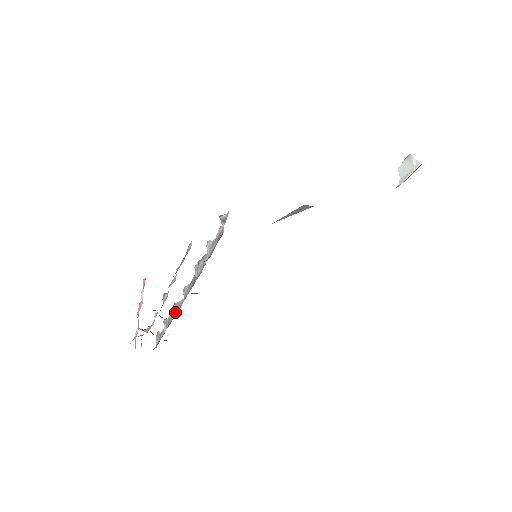
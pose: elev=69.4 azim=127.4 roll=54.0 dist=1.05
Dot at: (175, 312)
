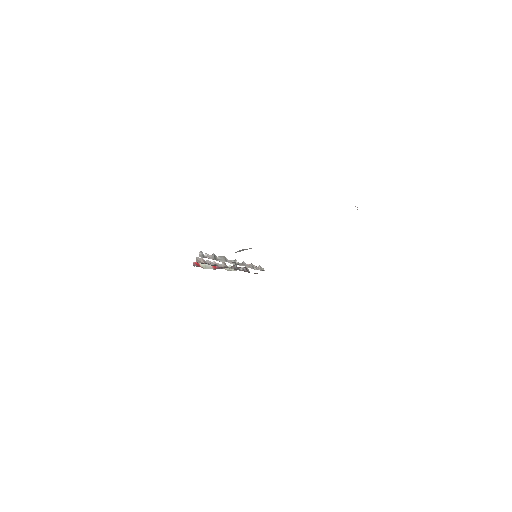
Dot at: occluded
